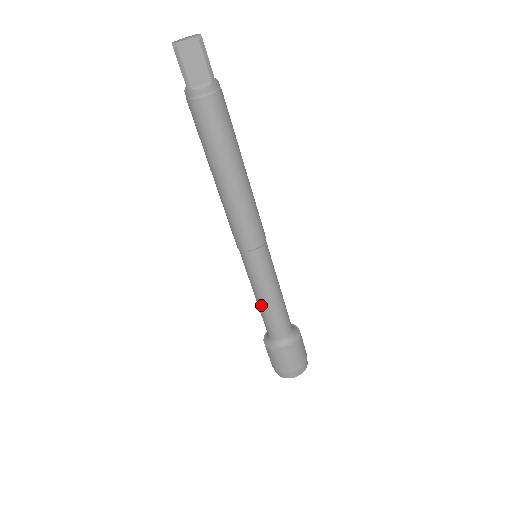
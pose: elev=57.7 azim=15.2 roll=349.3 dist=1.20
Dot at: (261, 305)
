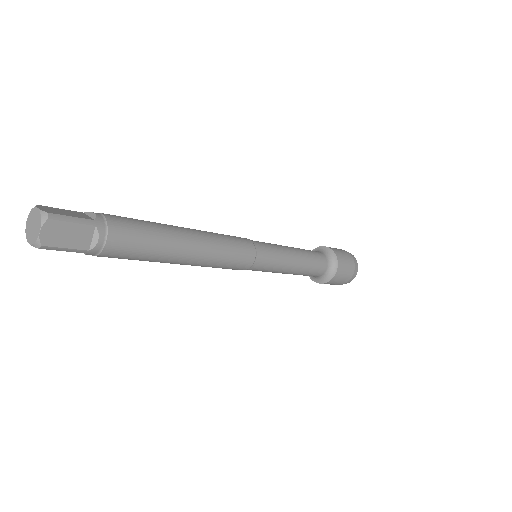
Dot at: (293, 274)
